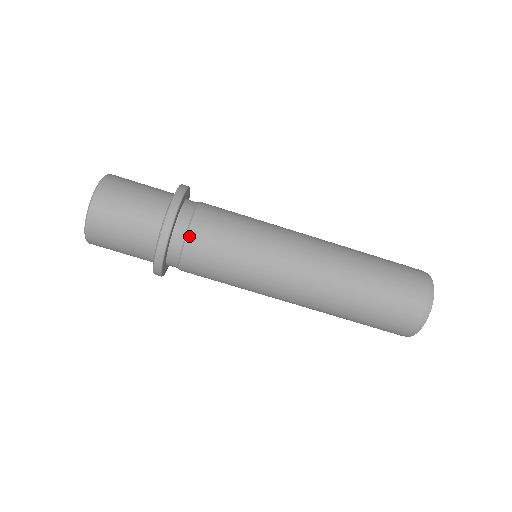
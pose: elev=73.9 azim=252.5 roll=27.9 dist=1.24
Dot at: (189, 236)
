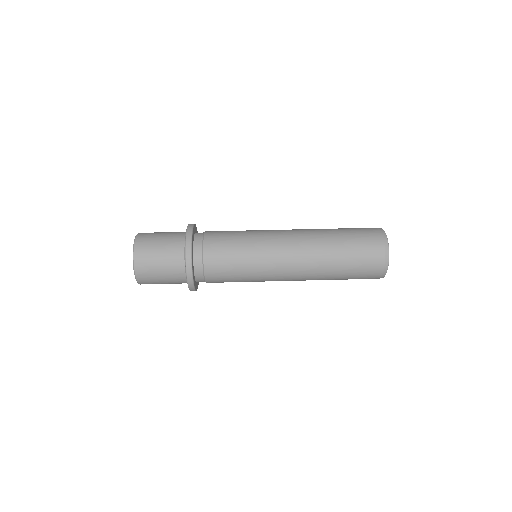
Dot at: occluded
